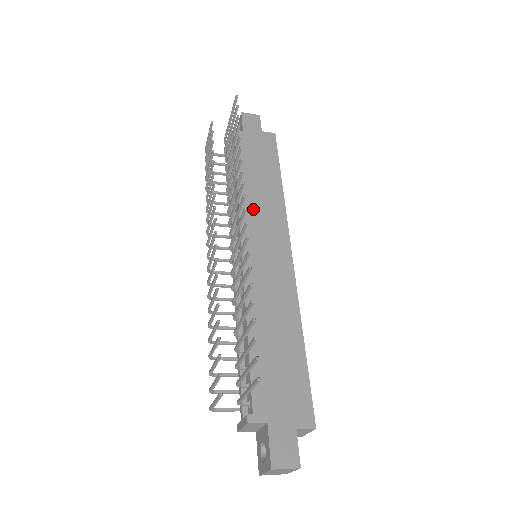
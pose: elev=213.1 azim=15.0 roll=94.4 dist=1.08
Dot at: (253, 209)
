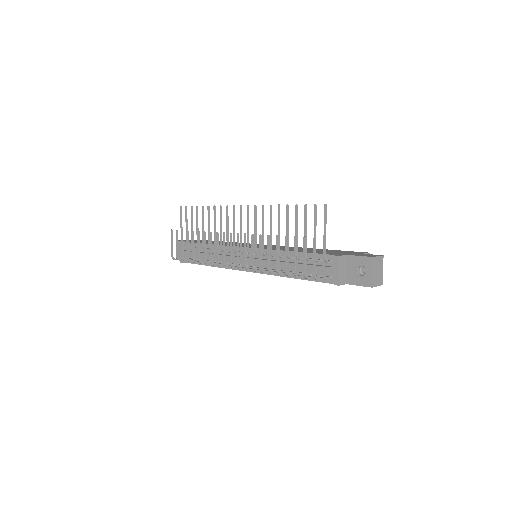
Dot at: occluded
